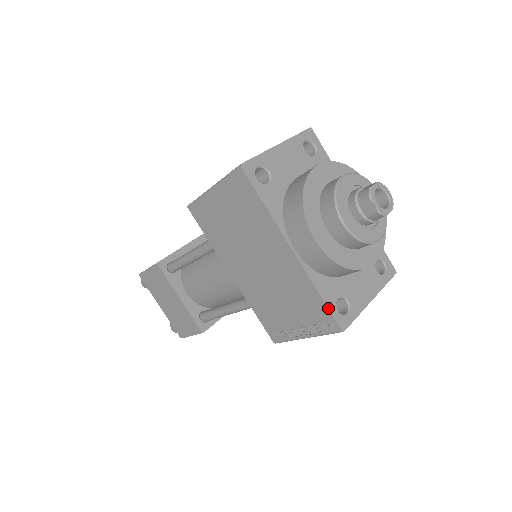
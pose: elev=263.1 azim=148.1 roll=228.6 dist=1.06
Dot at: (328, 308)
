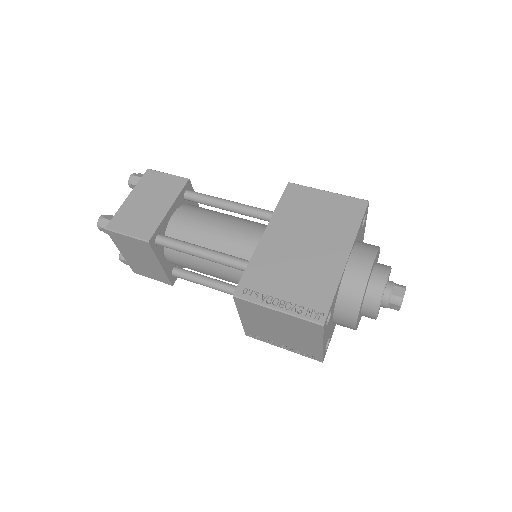
Dot at: (332, 304)
